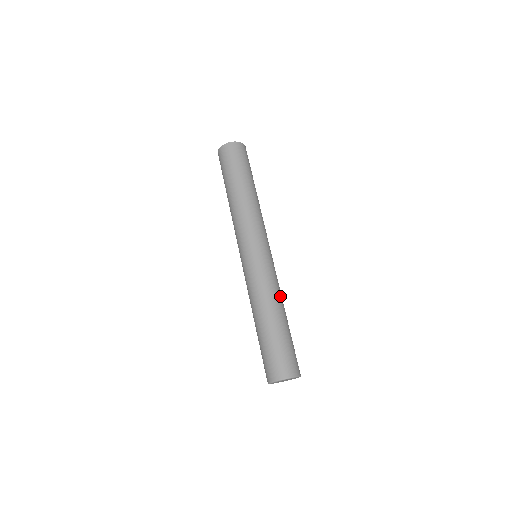
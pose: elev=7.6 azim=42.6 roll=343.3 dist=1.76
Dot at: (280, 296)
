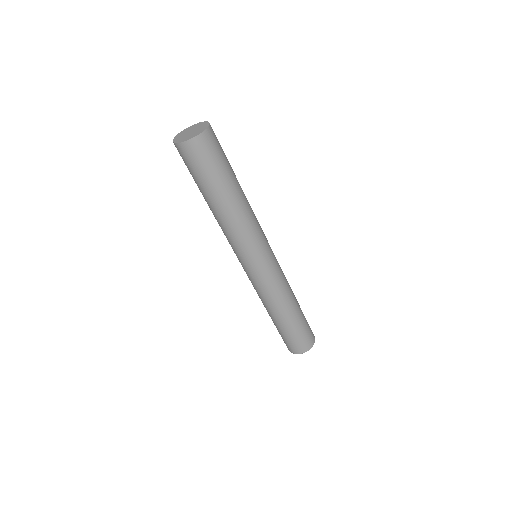
Dot at: (290, 287)
